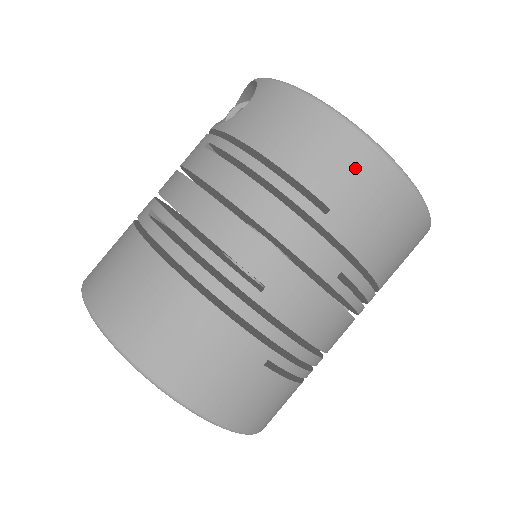
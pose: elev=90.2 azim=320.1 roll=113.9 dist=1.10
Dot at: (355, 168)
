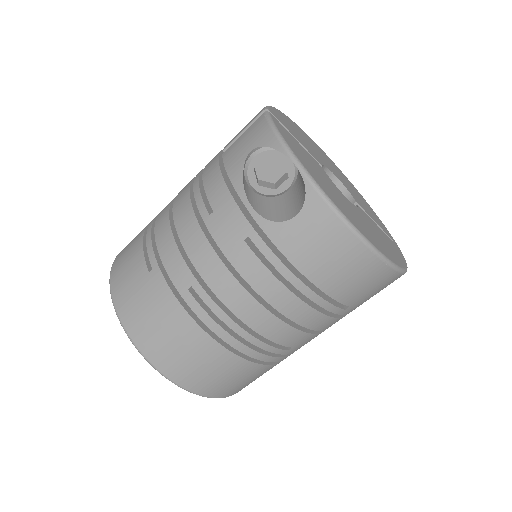
Dot at: (376, 285)
